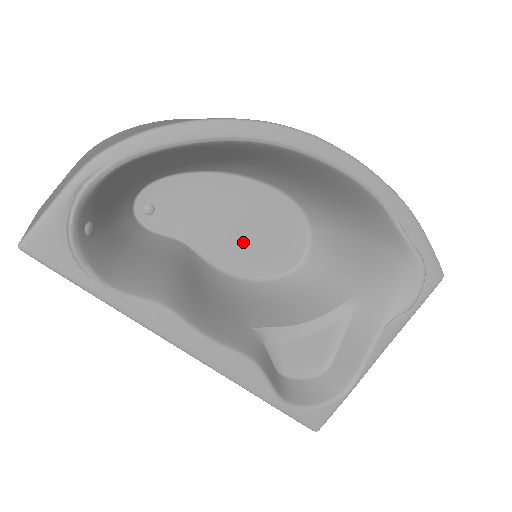
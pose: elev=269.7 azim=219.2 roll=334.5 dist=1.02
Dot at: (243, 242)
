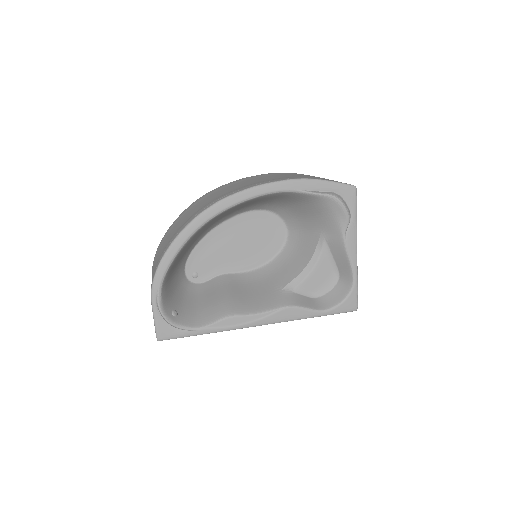
Dot at: (249, 249)
